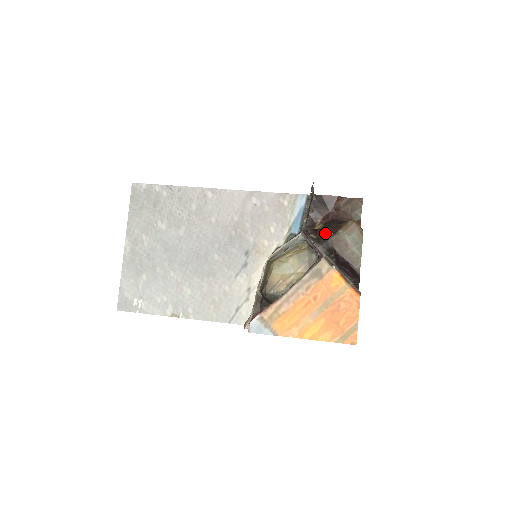
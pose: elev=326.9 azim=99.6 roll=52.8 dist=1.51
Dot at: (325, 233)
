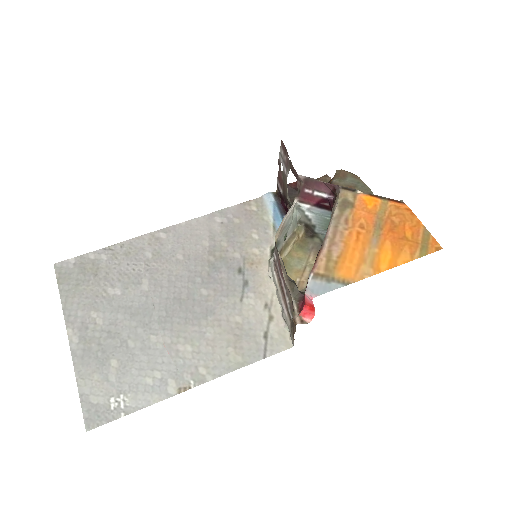
Dot at: occluded
